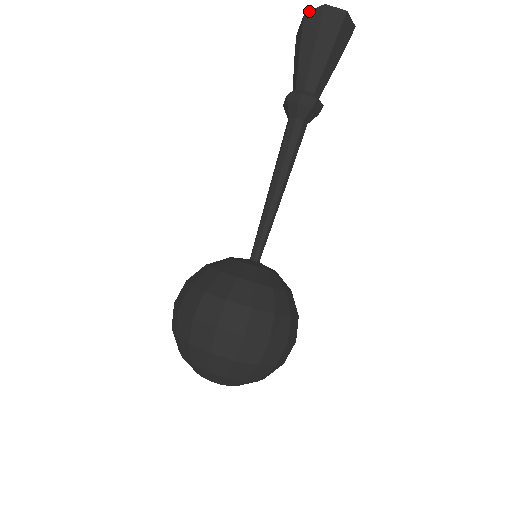
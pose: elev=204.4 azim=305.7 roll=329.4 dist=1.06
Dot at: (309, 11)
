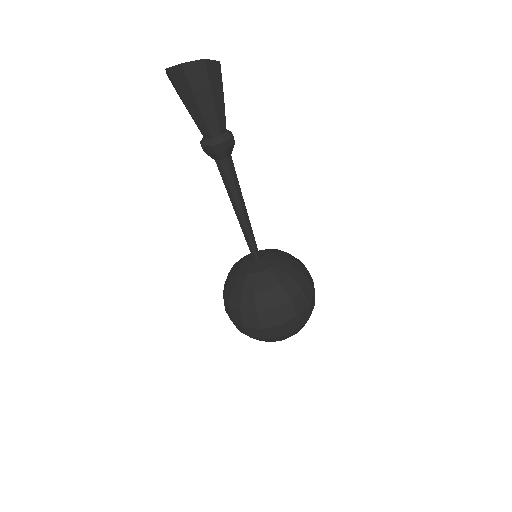
Dot at: occluded
